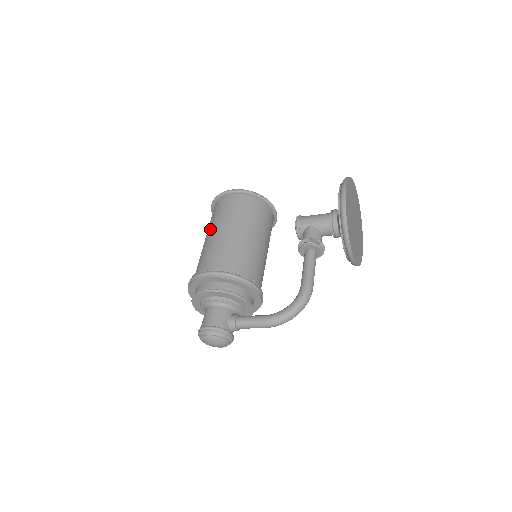
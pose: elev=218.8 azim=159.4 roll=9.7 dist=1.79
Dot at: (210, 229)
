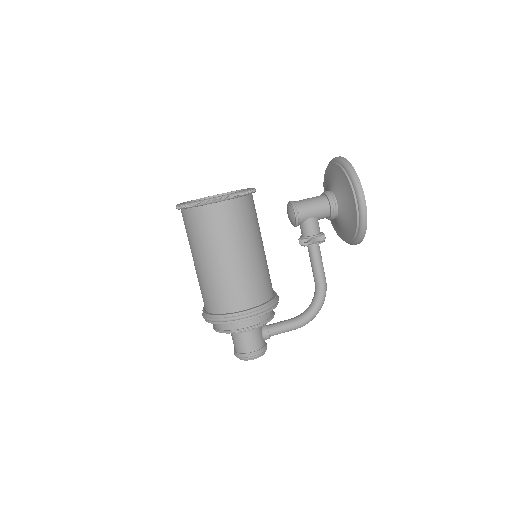
Dot at: (210, 252)
